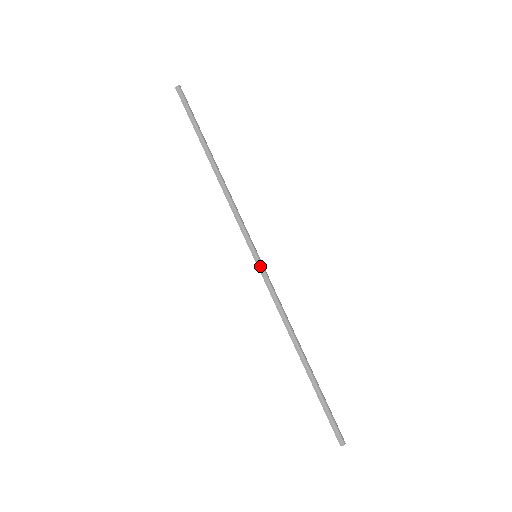
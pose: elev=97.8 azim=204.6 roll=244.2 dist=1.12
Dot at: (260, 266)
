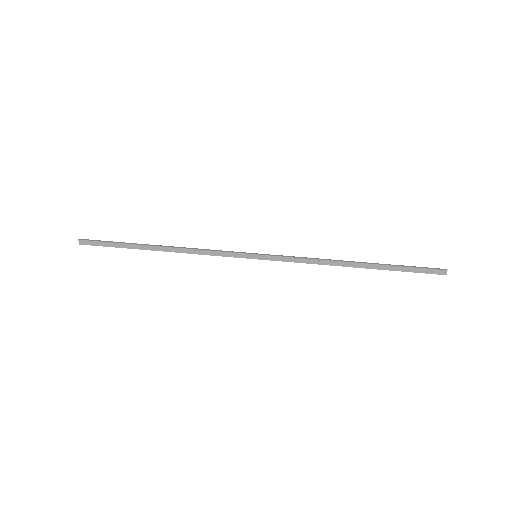
Dot at: (266, 254)
